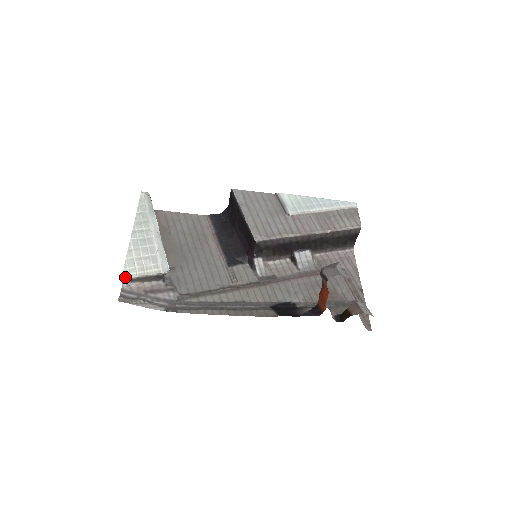
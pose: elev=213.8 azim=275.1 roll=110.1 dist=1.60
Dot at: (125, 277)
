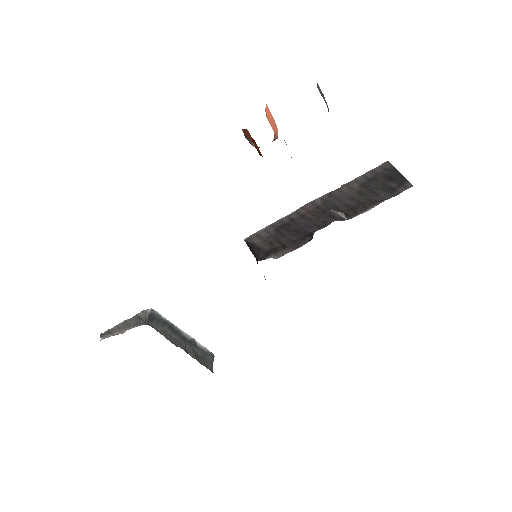
Dot at: (106, 333)
